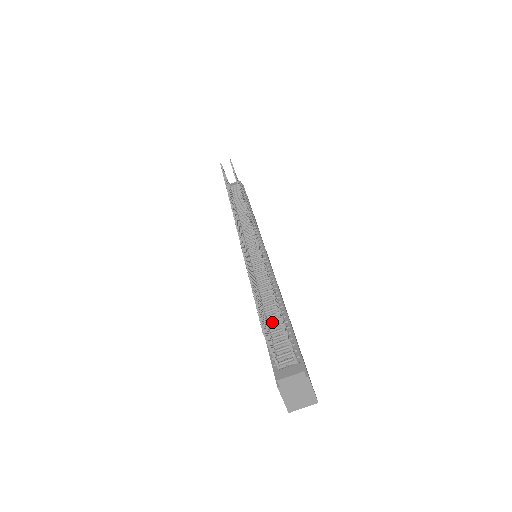
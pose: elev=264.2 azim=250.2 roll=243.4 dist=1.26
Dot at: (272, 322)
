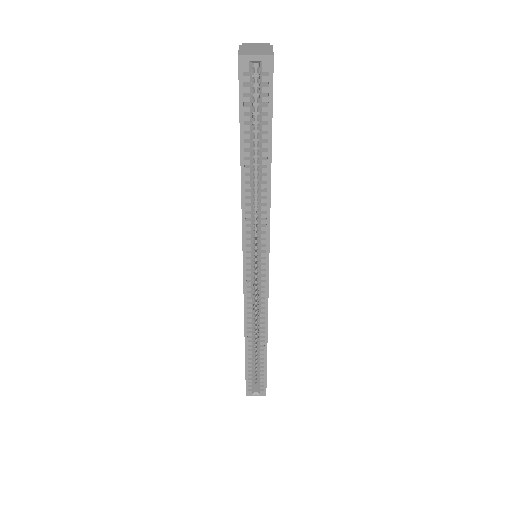
Dot at: occluded
